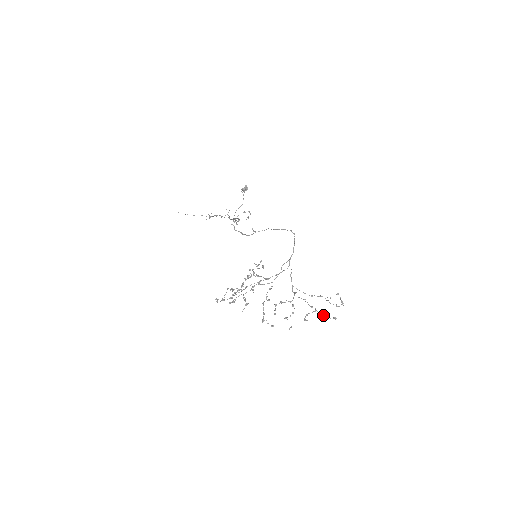
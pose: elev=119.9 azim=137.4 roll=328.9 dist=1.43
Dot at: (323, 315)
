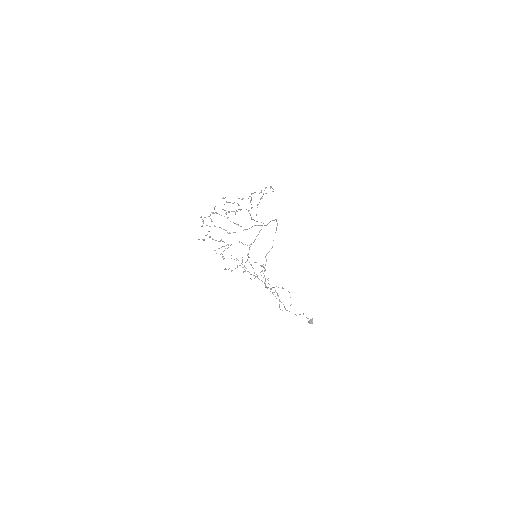
Dot at: occluded
